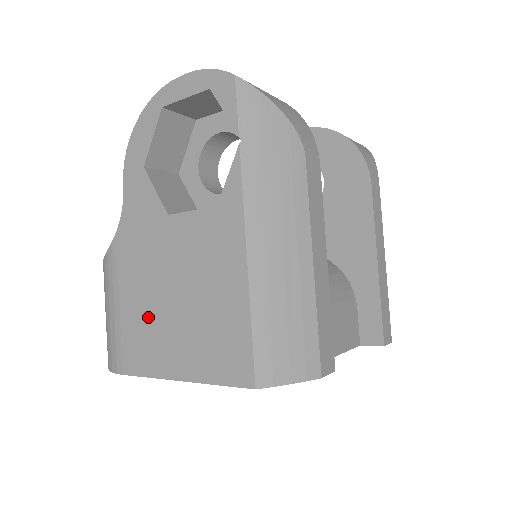
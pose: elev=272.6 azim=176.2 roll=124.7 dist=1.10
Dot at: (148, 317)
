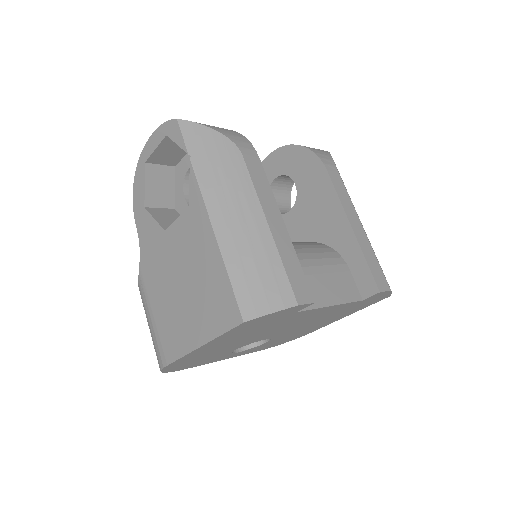
Dot at: (171, 311)
